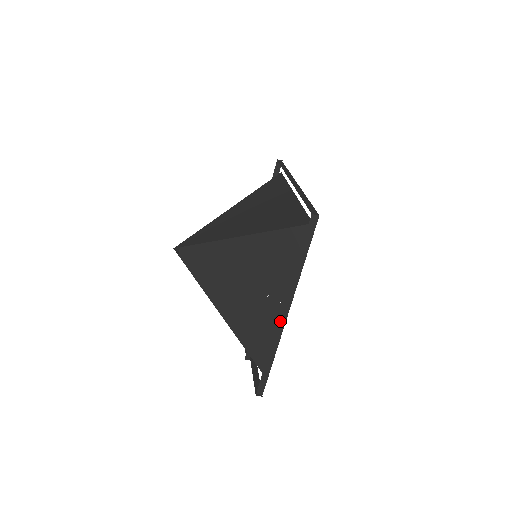
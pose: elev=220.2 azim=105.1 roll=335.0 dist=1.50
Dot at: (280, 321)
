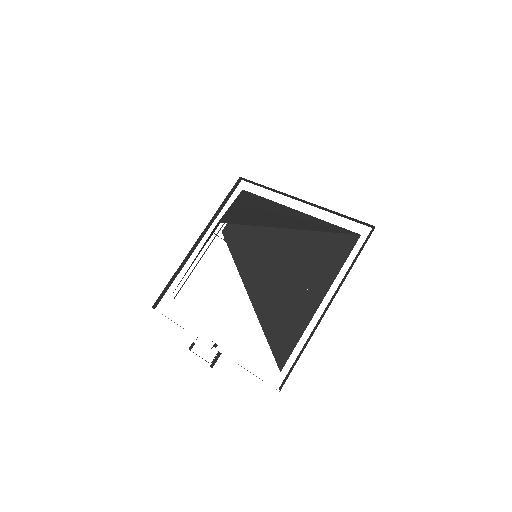
Dot at: (323, 313)
